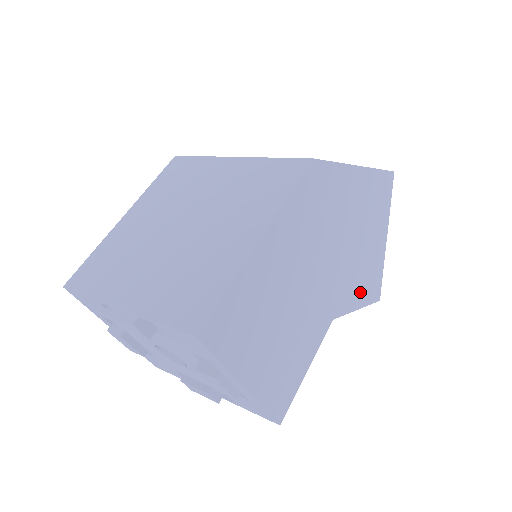
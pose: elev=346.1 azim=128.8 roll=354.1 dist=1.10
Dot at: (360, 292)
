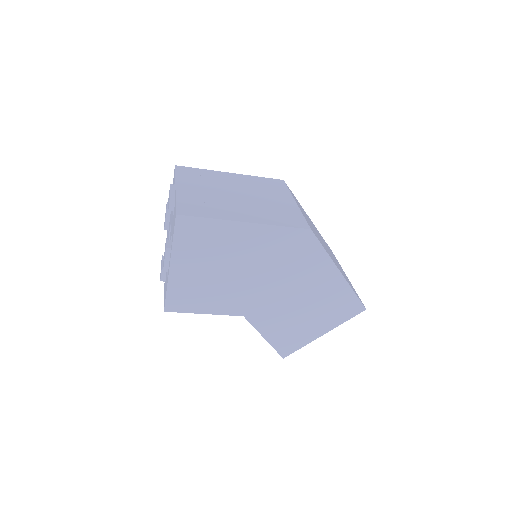
Dot at: (275, 332)
